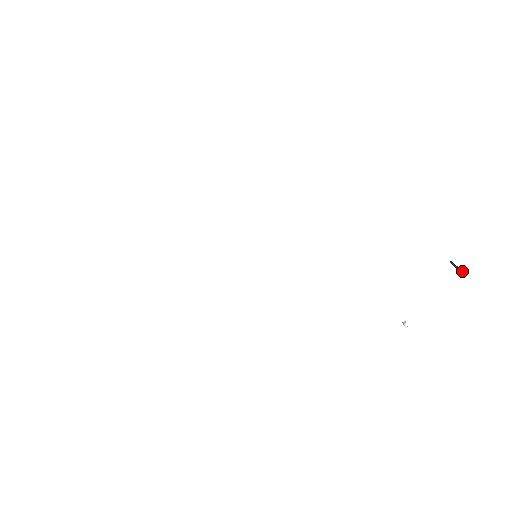
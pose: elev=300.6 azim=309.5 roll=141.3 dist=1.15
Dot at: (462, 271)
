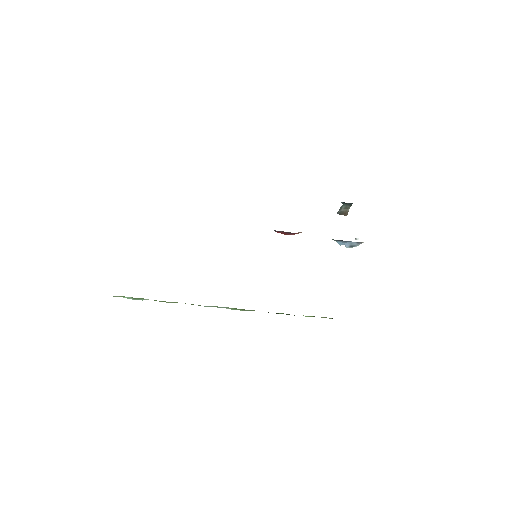
Dot at: (348, 211)
